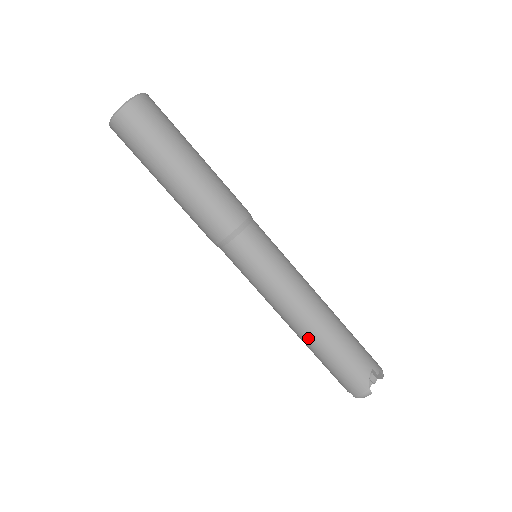
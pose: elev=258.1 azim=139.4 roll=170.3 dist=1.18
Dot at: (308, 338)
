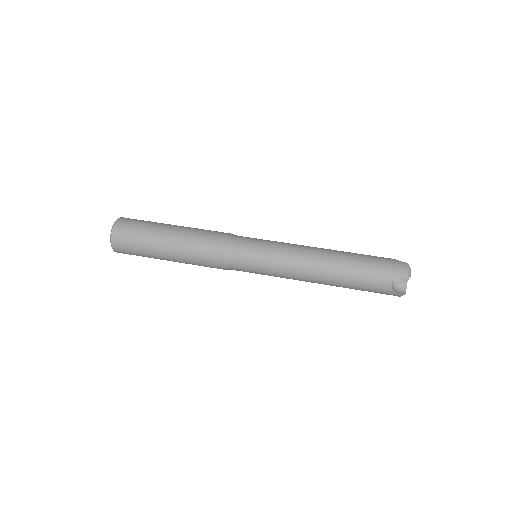
Dot at: (333, 260)
